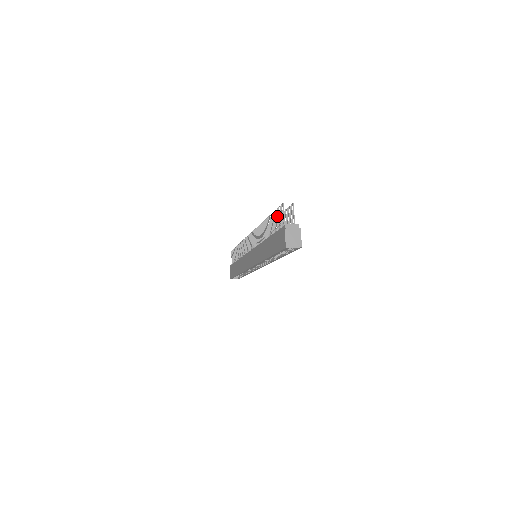
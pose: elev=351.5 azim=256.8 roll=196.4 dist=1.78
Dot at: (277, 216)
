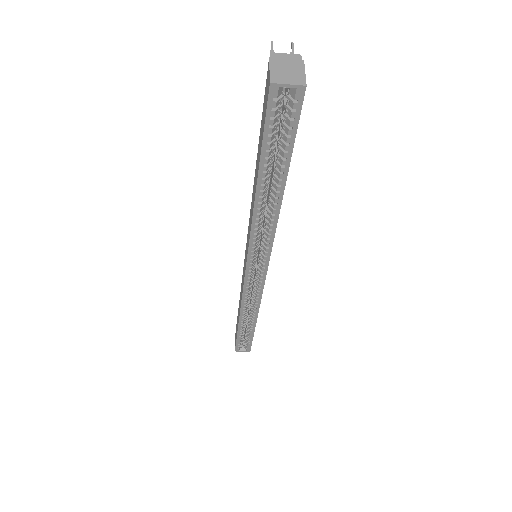
Dot at: occluded
